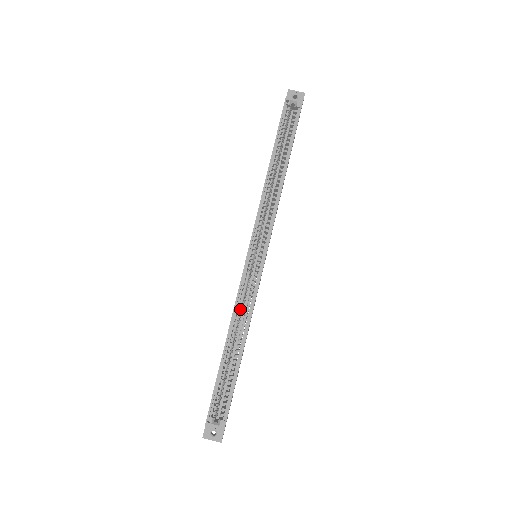
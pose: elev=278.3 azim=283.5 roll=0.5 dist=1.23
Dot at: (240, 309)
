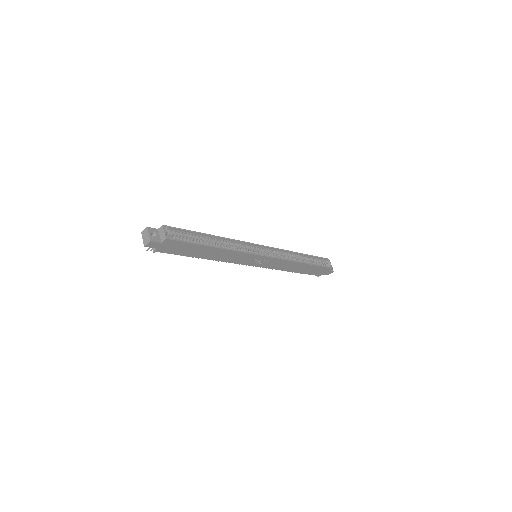
Dot at: (233, 244)
